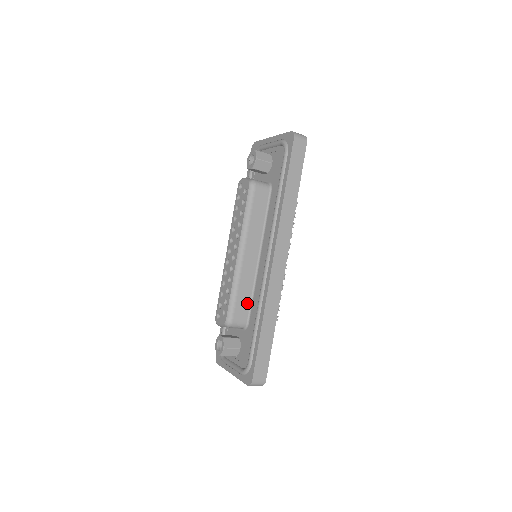
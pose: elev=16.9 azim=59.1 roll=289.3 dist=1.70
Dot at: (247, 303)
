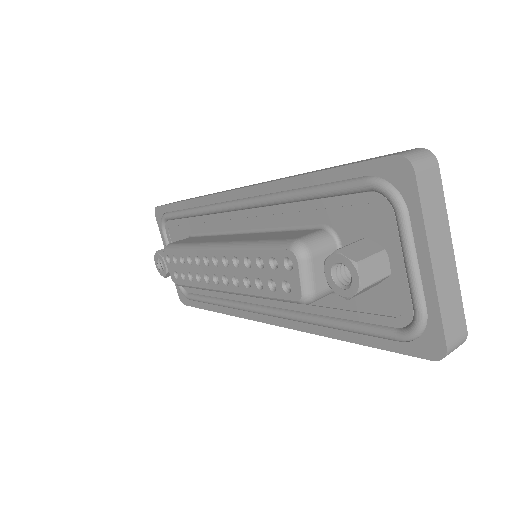
Dot at: occluded
